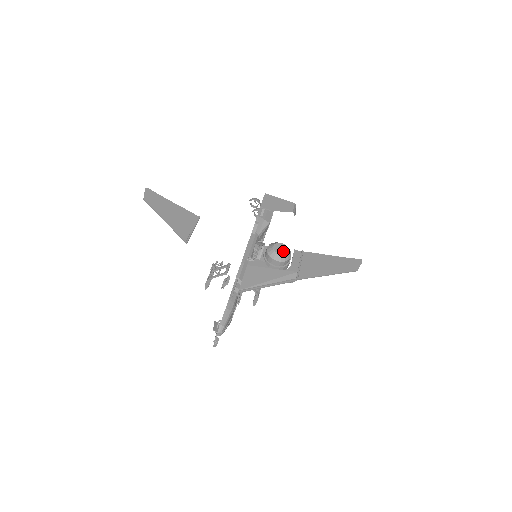
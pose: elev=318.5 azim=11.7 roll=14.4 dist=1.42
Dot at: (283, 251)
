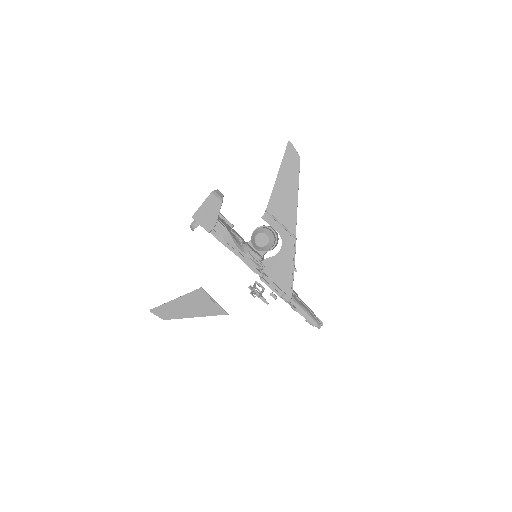
Dot at: (265, 239)
